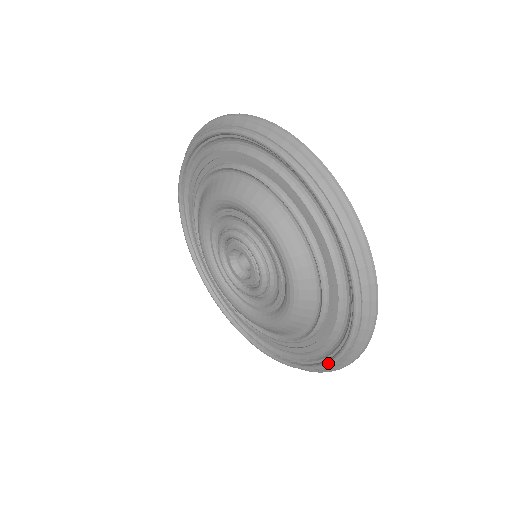
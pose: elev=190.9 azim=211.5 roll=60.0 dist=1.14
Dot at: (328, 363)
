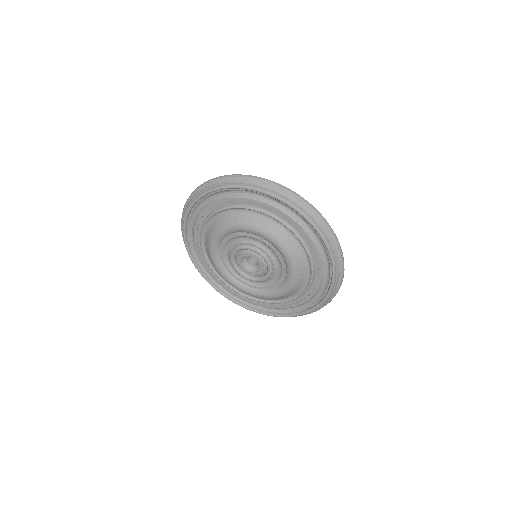
Dot at: (333, 278)
